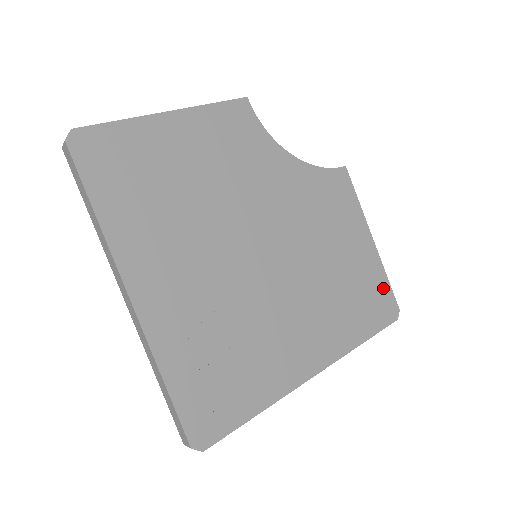
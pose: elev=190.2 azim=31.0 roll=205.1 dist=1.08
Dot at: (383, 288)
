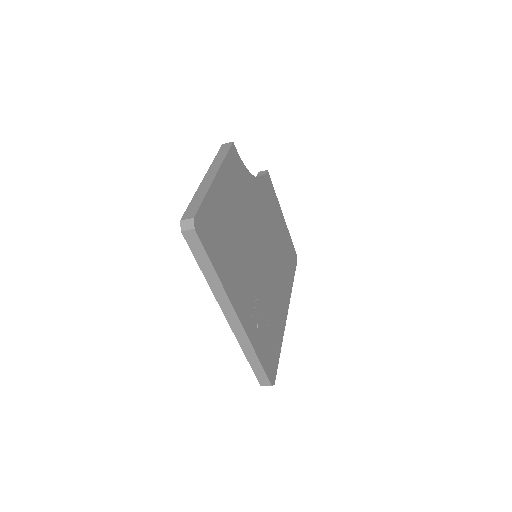
Dot at: (291, 245)
